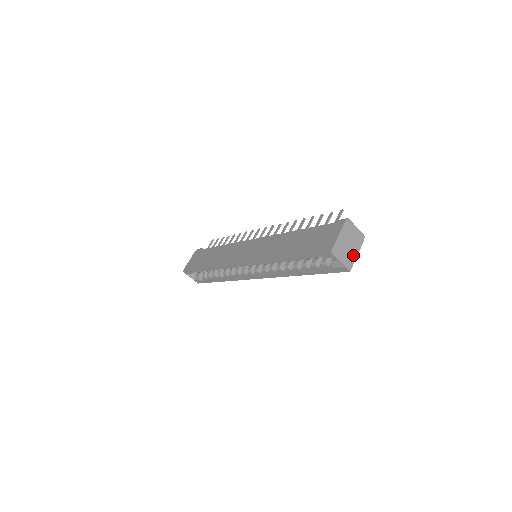
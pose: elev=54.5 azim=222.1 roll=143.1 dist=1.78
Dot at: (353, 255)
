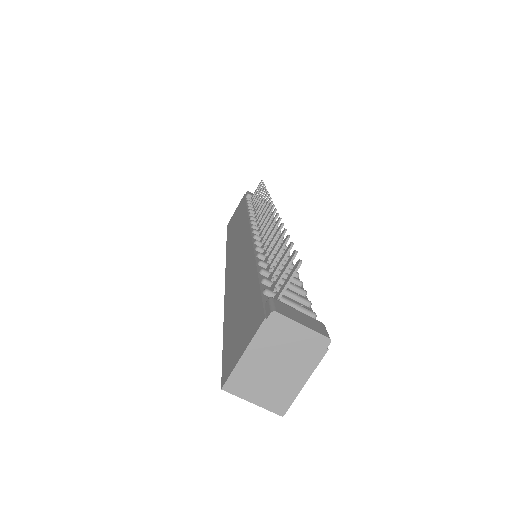
Dot at: (292, 384)
